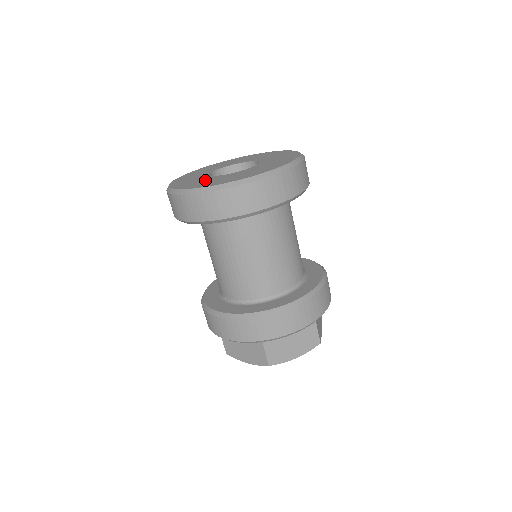
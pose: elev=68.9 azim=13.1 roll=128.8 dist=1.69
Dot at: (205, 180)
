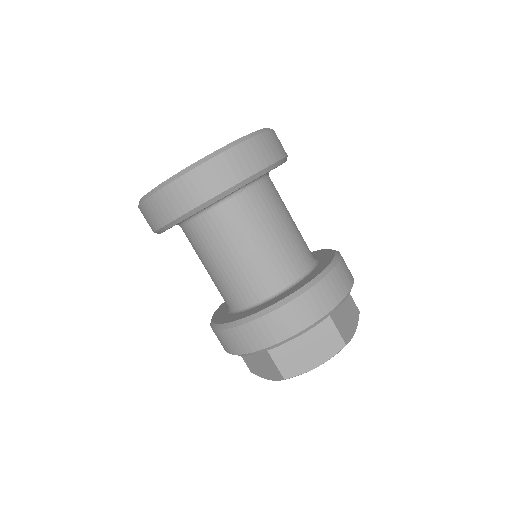
Dot at: occluded
